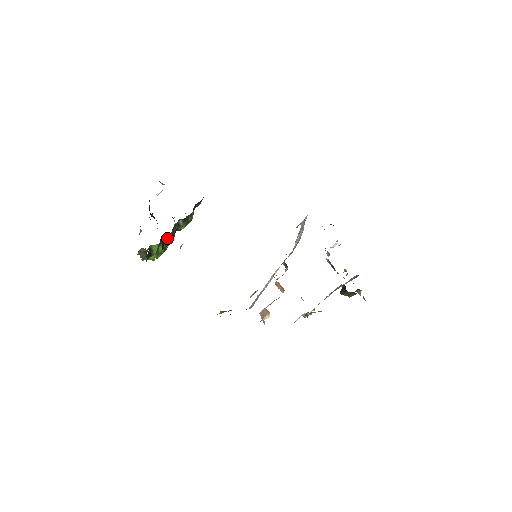
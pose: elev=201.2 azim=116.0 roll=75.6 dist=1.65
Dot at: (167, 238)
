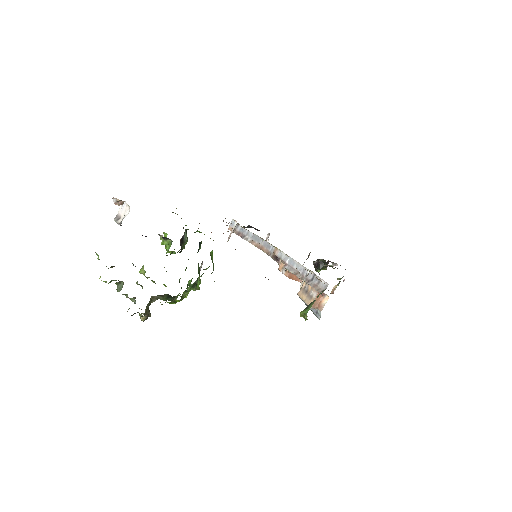
Dot at: occluded
